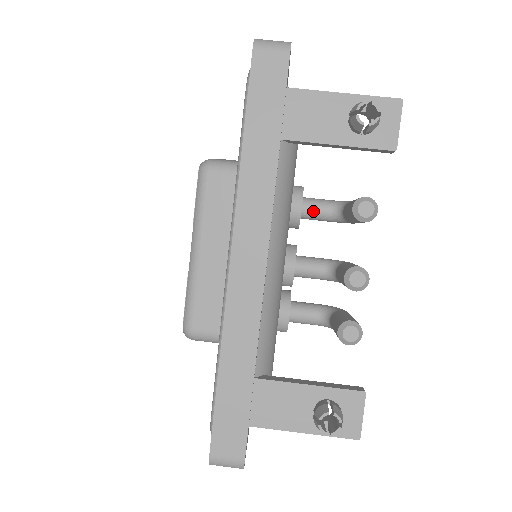
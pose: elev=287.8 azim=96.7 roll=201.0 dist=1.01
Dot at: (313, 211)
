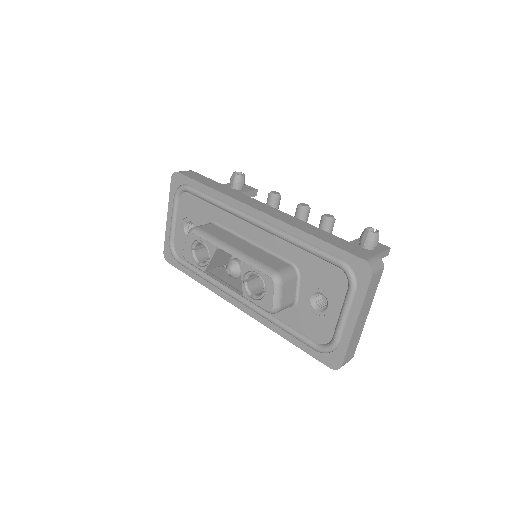
Dot at: occluded
